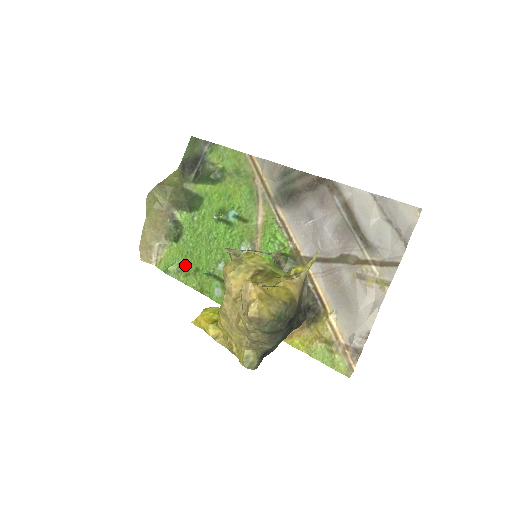
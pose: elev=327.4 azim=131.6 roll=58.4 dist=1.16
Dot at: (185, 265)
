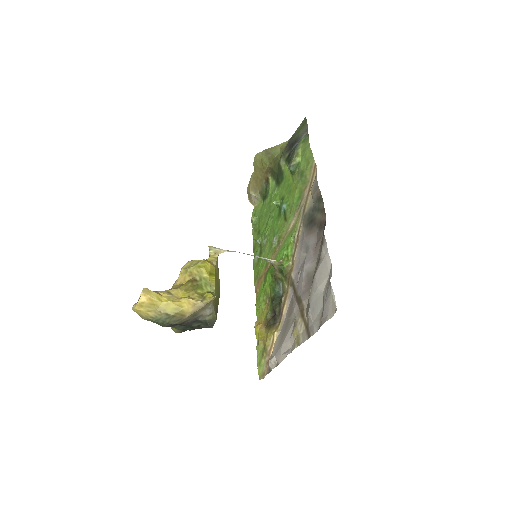
Dot at: (258, 222)
